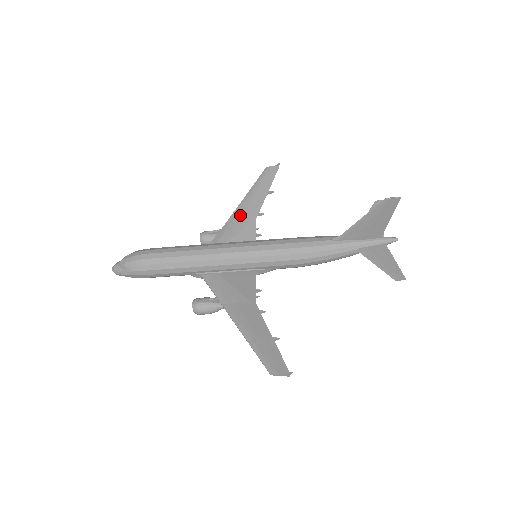
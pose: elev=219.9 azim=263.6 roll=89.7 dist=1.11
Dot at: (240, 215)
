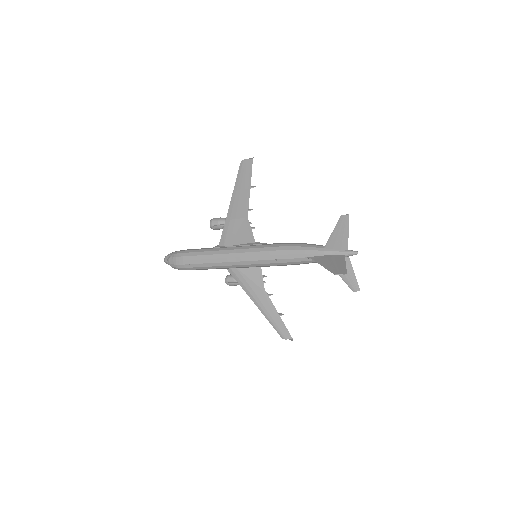
Dot at: (234, 214)
